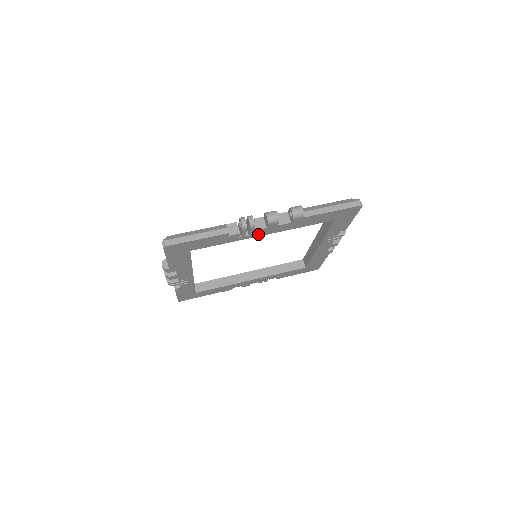
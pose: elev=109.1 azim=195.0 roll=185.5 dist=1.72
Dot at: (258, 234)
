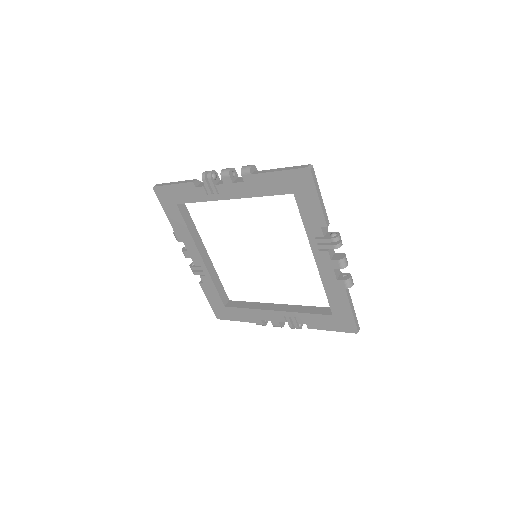
Dot at: (223, 195)
